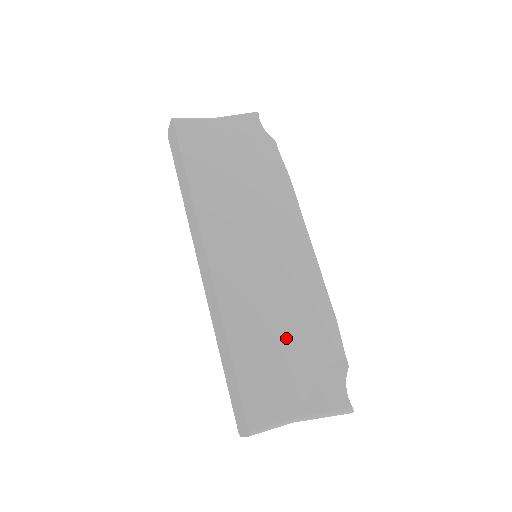
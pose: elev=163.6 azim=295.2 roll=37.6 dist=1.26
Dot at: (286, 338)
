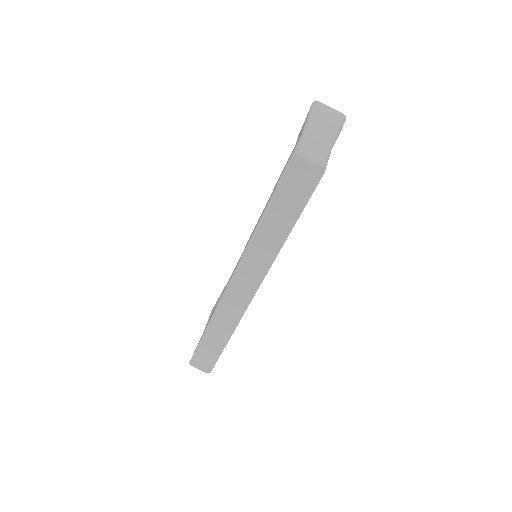
Dot at: occluded
